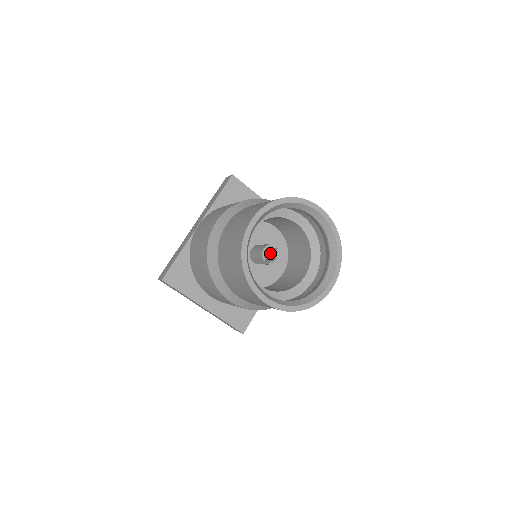
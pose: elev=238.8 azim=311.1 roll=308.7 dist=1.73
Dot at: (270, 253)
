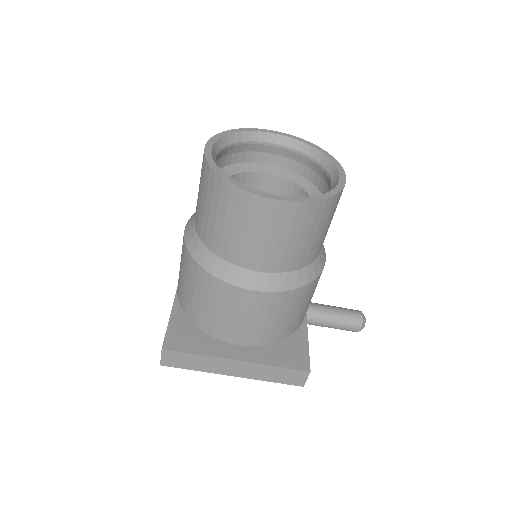
Dot at: occluded
